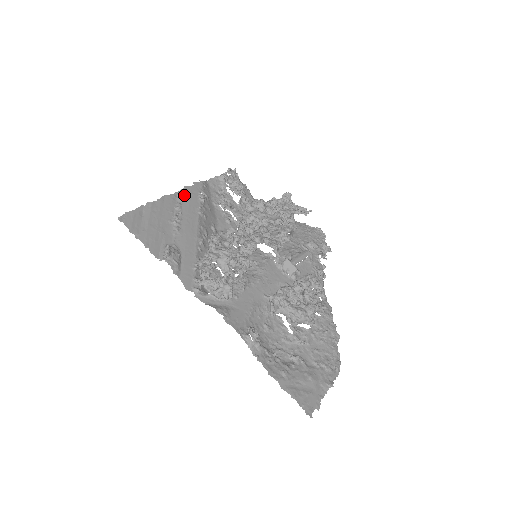
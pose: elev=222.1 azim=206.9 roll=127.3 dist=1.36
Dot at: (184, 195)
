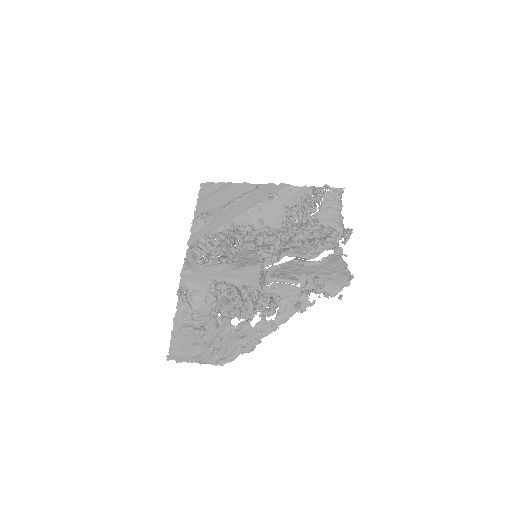
Dot at: (258, 188)
